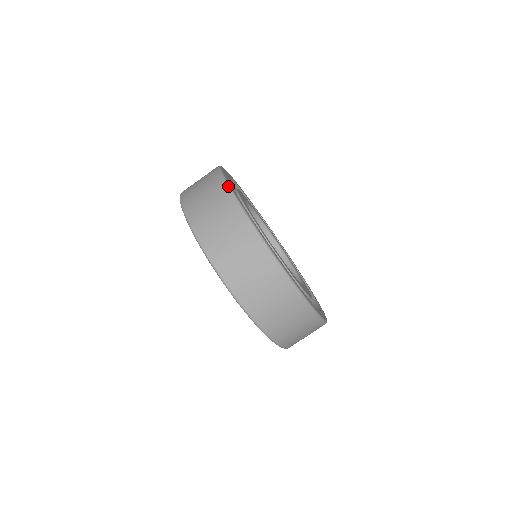
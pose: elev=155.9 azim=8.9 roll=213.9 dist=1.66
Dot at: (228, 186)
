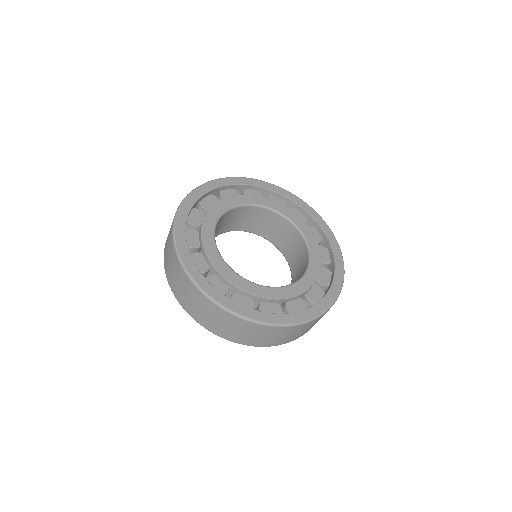
Dot at: (178, 206)
